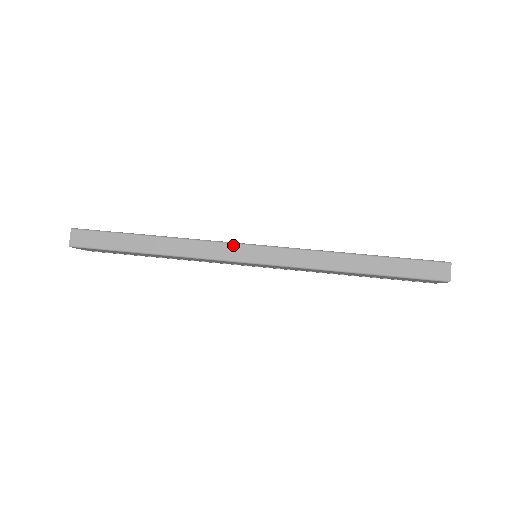
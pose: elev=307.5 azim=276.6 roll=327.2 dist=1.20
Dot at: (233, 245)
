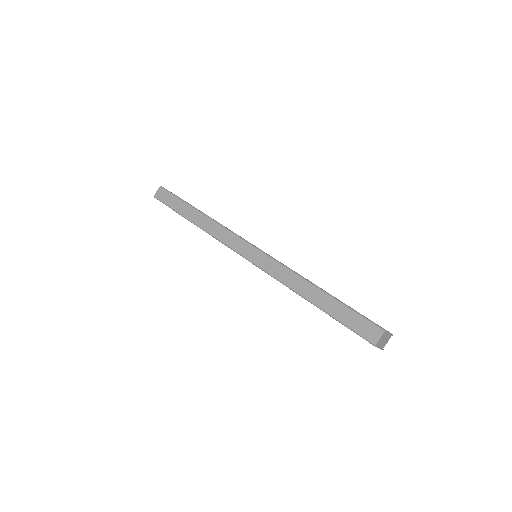
Dot at: (239, 238)
